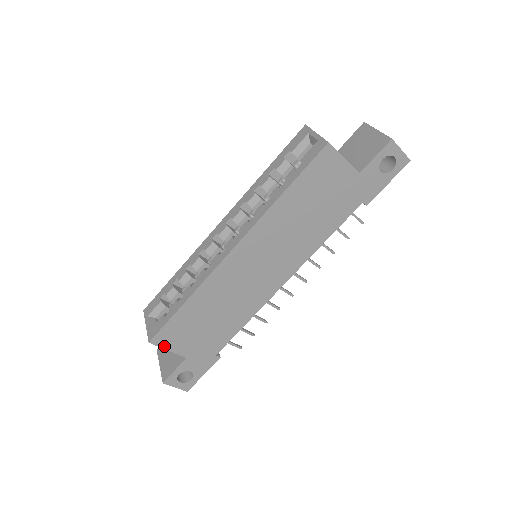
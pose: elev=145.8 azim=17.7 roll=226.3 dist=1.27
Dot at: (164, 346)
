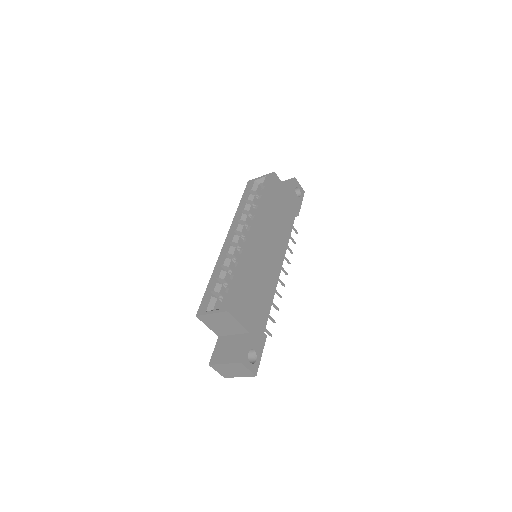
Dot at: (236, 317)
